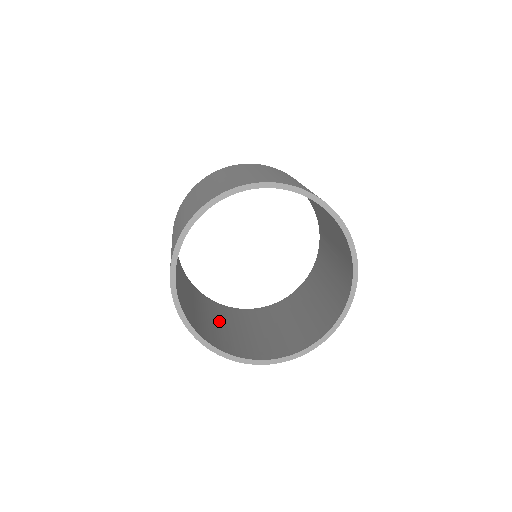
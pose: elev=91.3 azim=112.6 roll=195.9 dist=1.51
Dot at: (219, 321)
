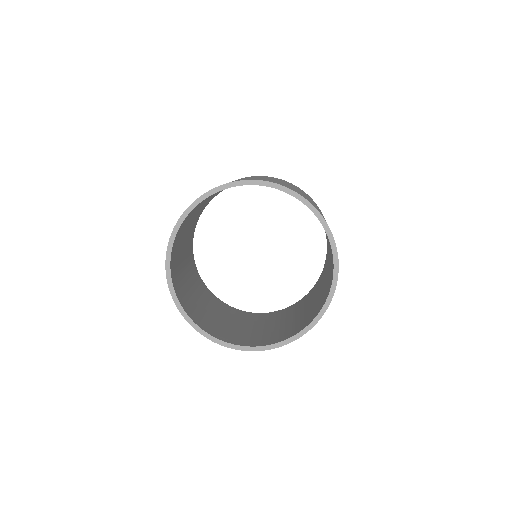
Dot at: (229, 320)
